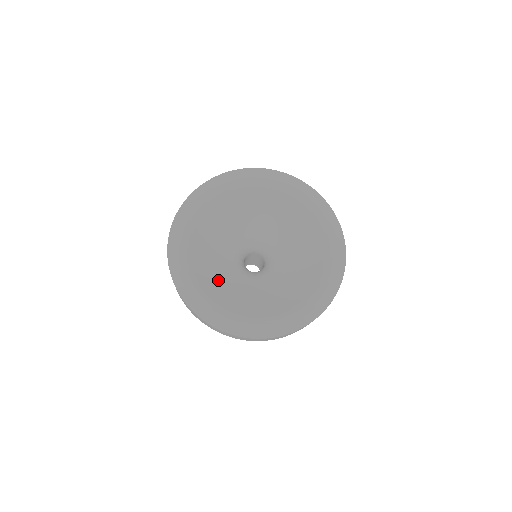
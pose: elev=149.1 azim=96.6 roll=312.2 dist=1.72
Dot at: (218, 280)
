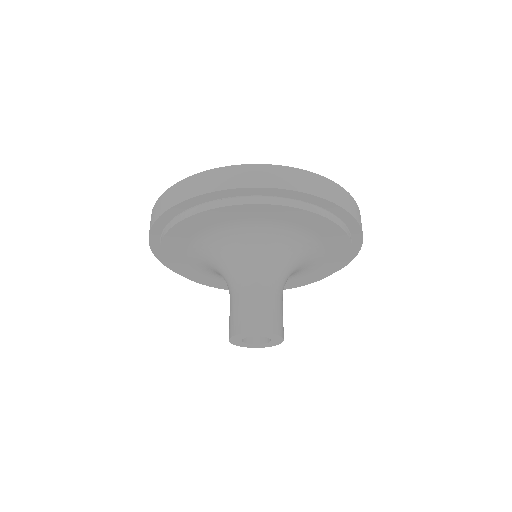
Dot at: occluded
